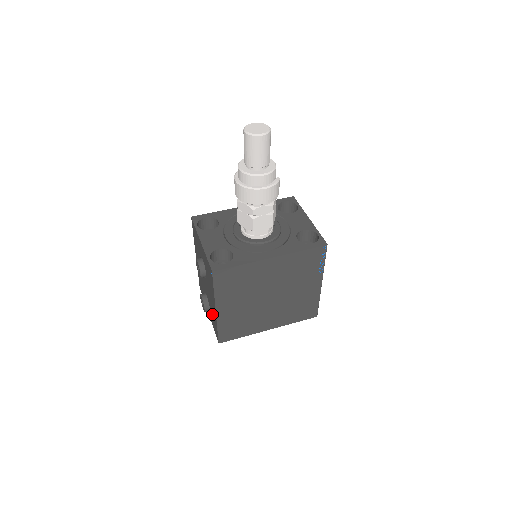
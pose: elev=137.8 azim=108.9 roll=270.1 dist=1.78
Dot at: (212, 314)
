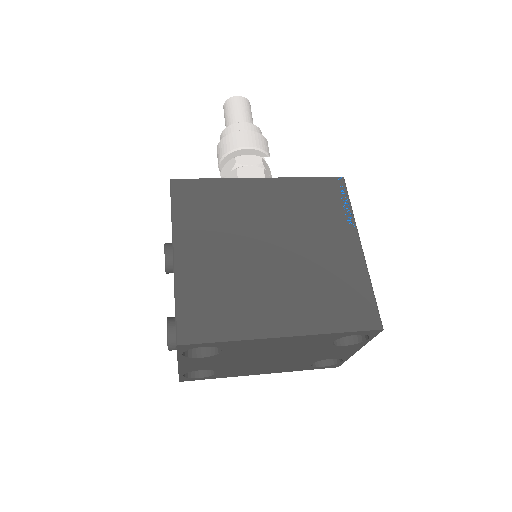
Dot at: occluded
